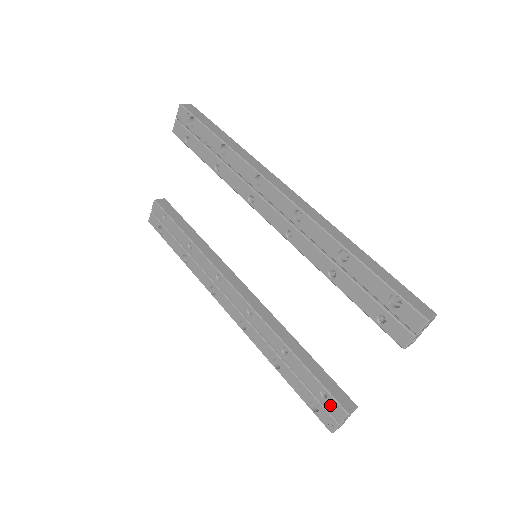
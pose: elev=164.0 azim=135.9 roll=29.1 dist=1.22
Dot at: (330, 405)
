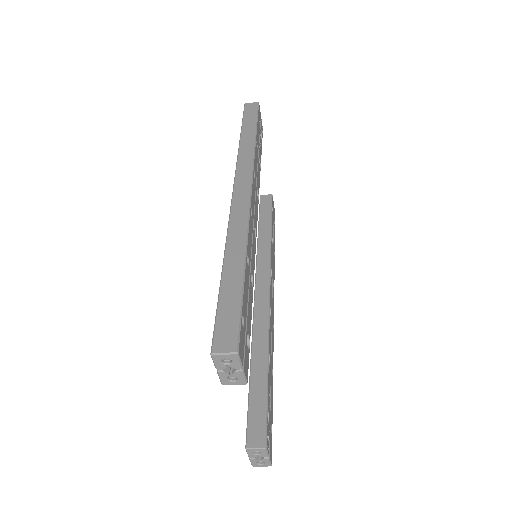
Dot at: occluded
